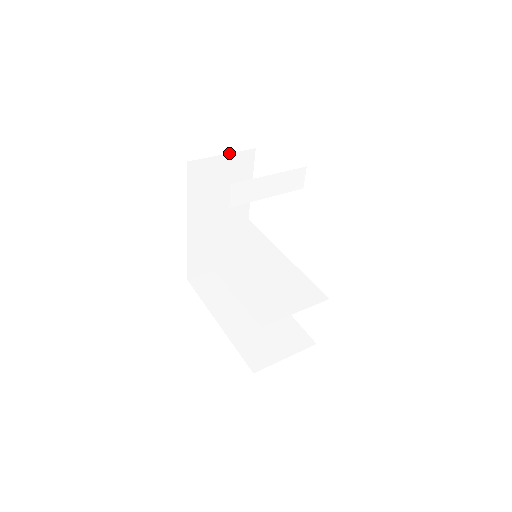
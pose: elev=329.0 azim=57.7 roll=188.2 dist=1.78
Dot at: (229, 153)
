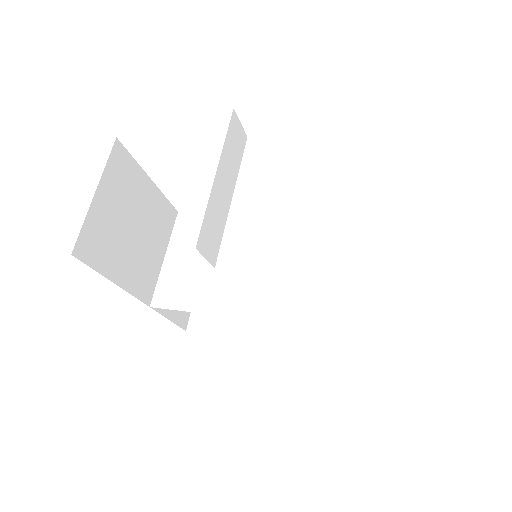
Dot at: occluded
